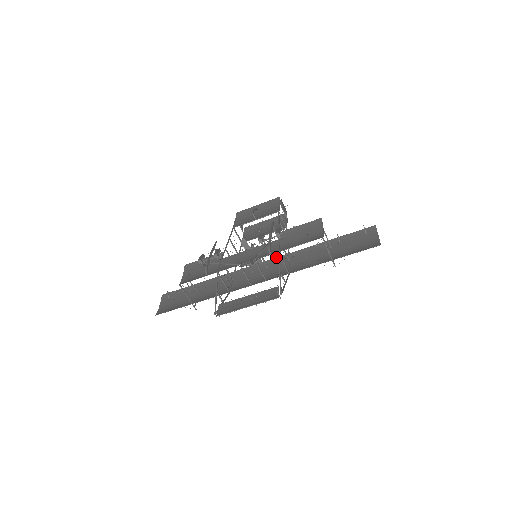
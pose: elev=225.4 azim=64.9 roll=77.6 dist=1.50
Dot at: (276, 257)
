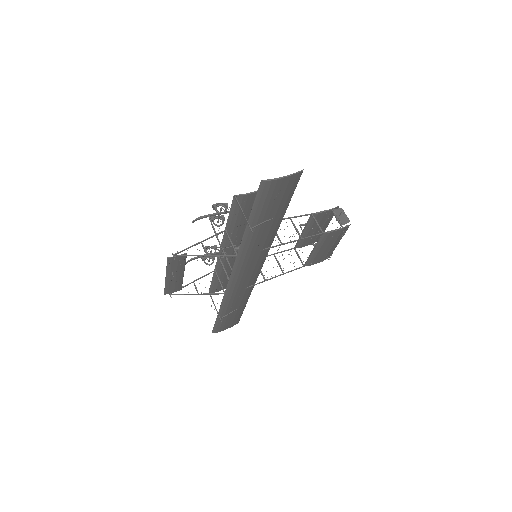
Dot at: (267, 253)
